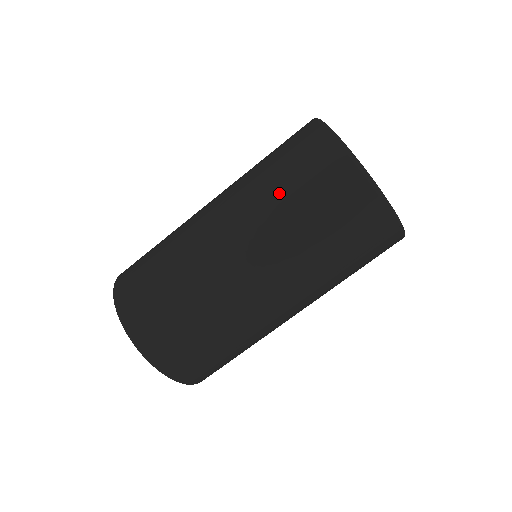
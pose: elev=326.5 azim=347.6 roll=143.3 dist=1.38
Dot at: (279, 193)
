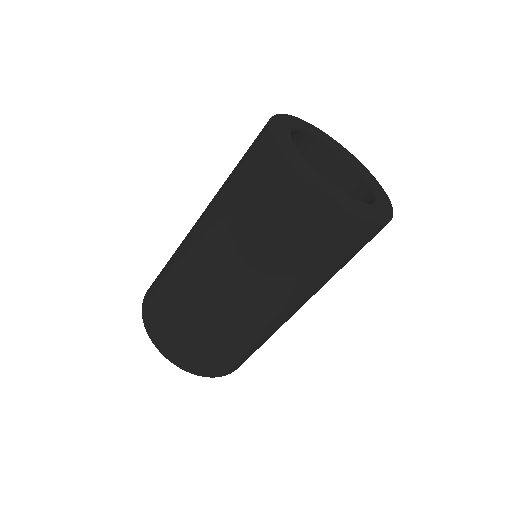
Dot at: (298, 263)
